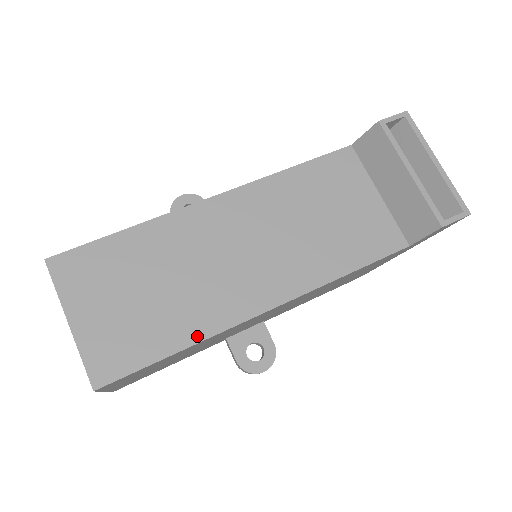
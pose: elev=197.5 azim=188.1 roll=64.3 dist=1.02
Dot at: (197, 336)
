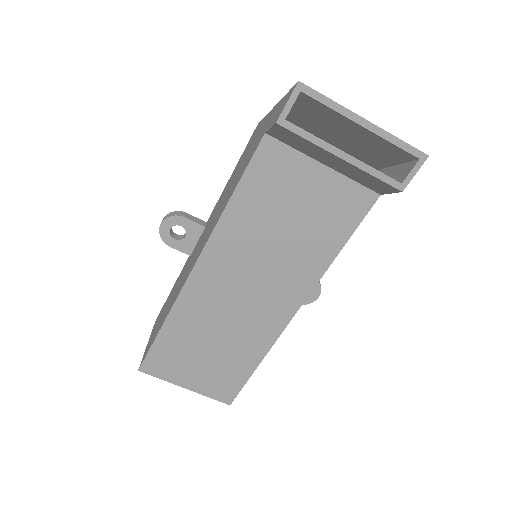
Dot at: (261, 354)
